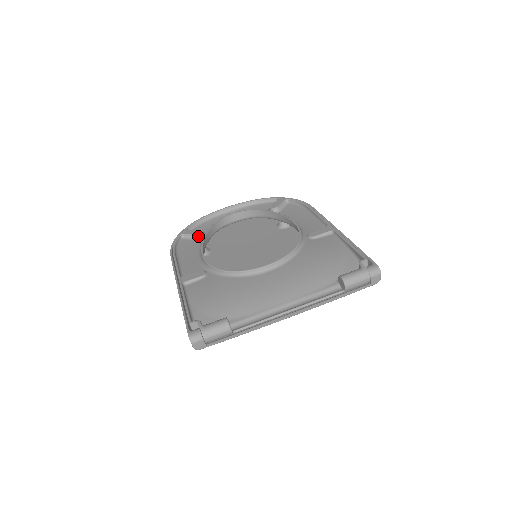
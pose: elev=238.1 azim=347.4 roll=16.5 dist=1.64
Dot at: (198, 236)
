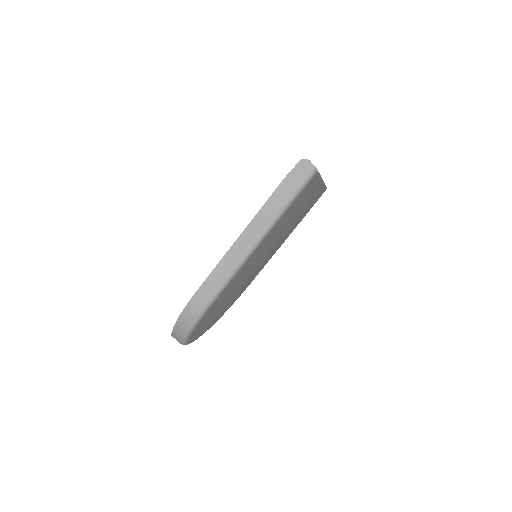
Dot at: occluded
